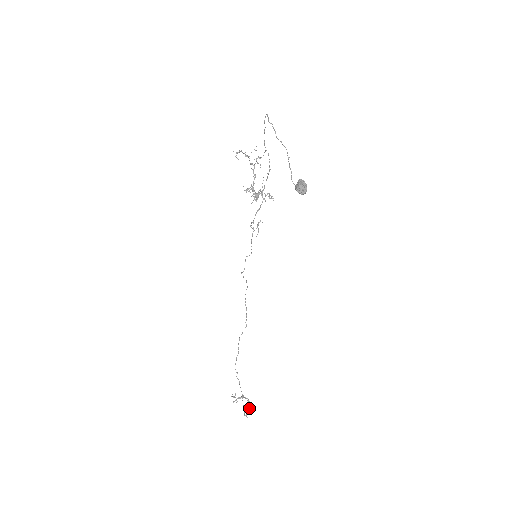
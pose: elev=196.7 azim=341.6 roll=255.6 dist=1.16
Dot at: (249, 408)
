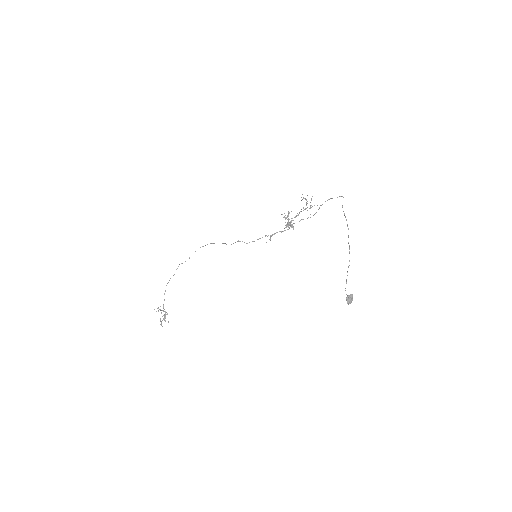
Dot at: (164, 319)
